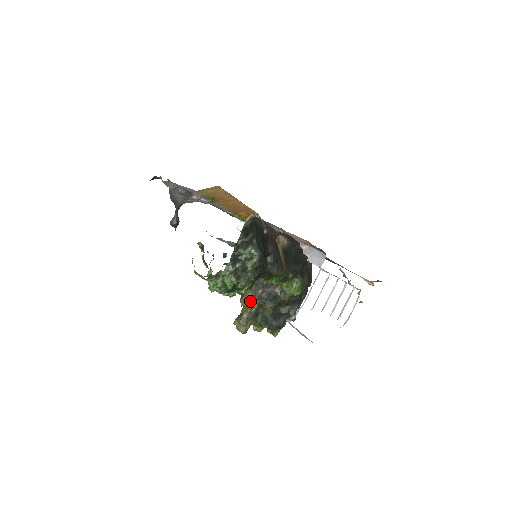
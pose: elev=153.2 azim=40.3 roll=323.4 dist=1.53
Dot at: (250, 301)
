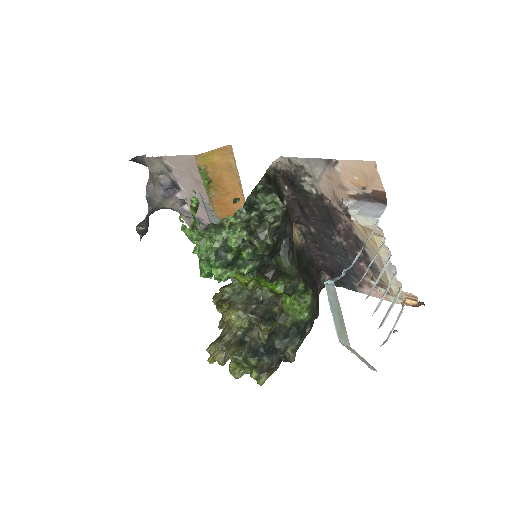
Dot at: (239, 315)
